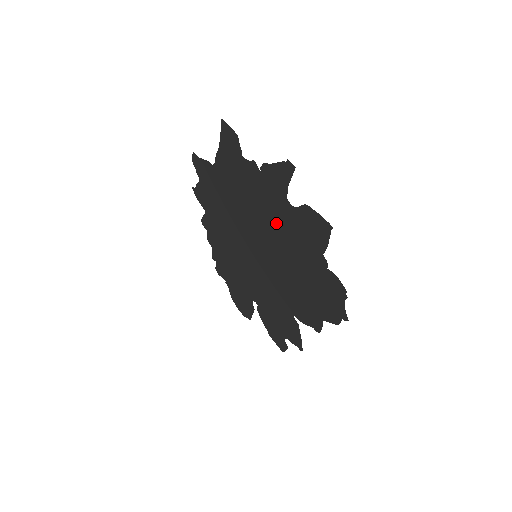
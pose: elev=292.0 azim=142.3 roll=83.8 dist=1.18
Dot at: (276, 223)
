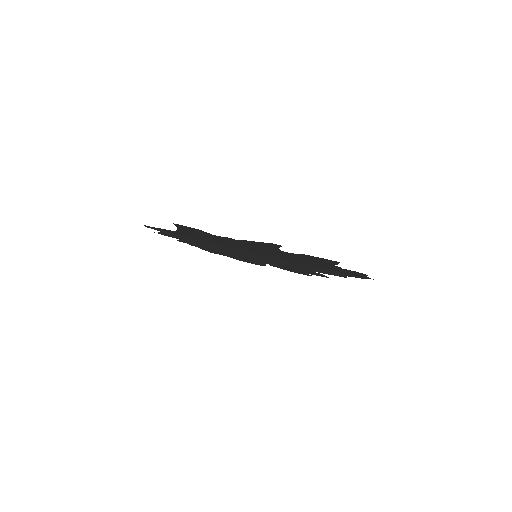
Dot at: (272, 253)
